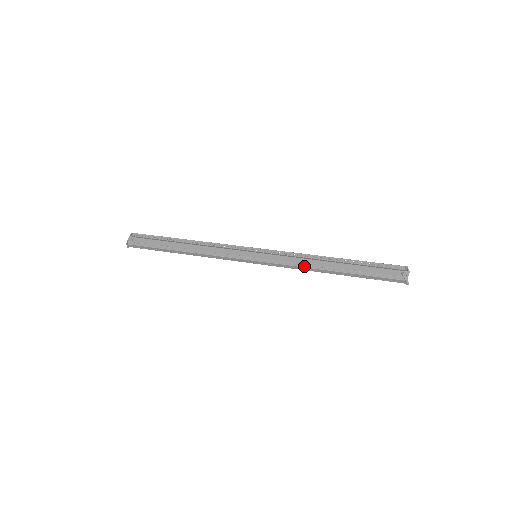
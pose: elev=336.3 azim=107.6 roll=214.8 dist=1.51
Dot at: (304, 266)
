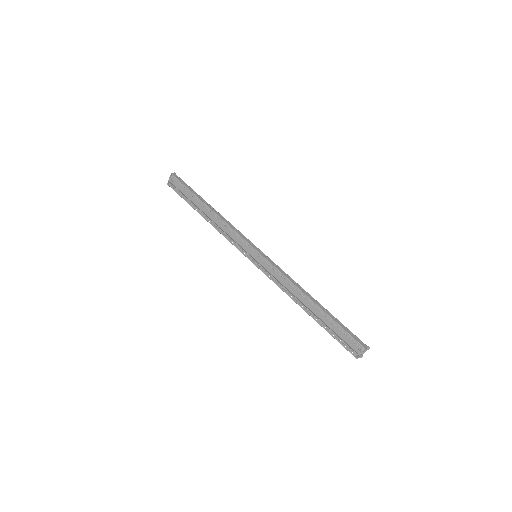
Dot at: (286, 293)
